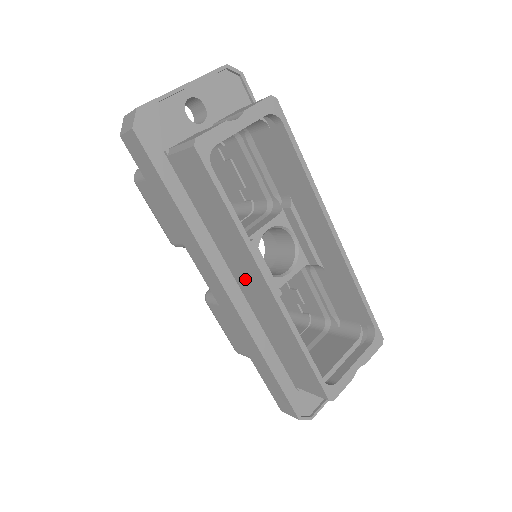
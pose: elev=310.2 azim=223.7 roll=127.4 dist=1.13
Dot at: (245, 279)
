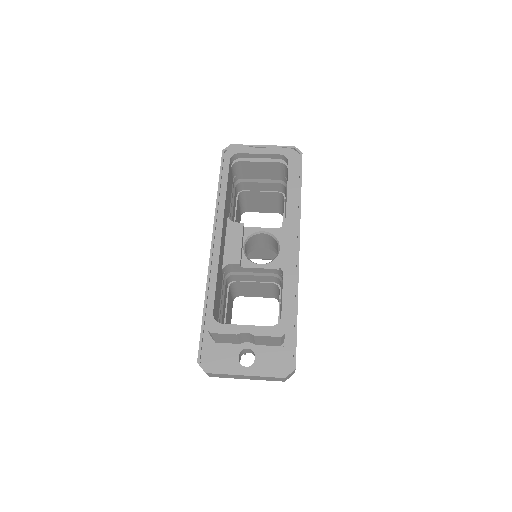
Dot at: occluded
